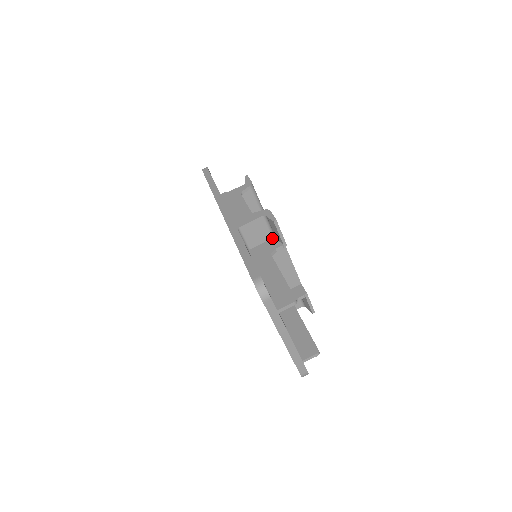
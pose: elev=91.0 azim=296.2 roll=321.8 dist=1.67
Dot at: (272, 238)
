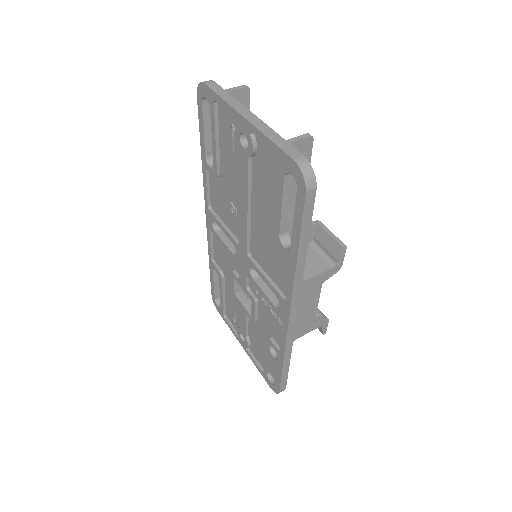
Dot at: occluded
